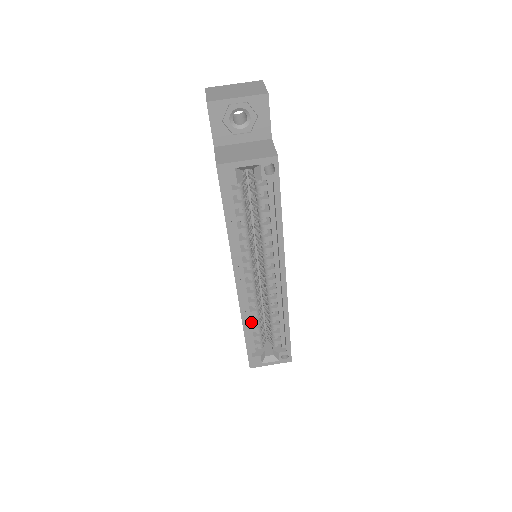
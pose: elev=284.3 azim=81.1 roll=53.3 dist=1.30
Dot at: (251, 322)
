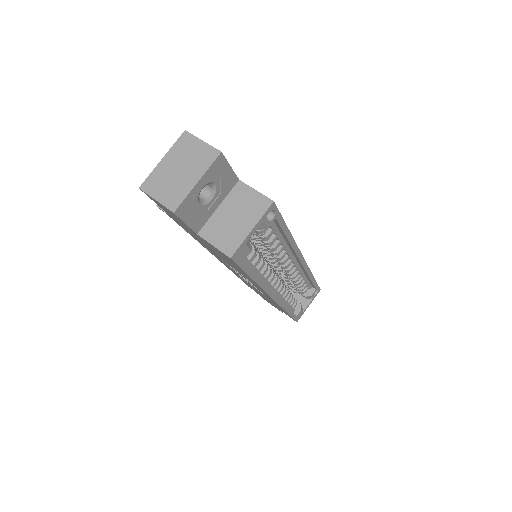
Dot at: (286, 301)
